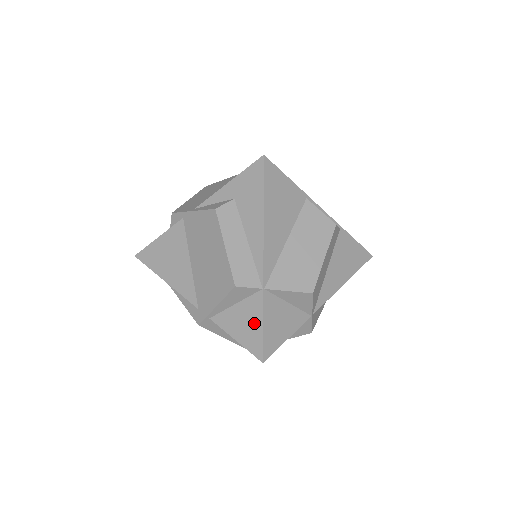
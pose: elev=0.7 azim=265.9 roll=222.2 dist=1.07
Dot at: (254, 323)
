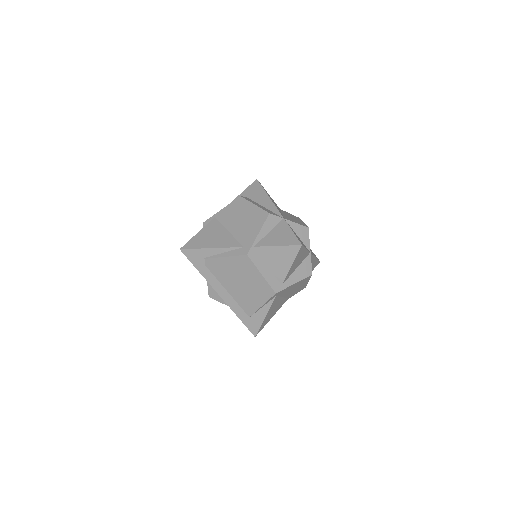
Dot at: (286, 233)
